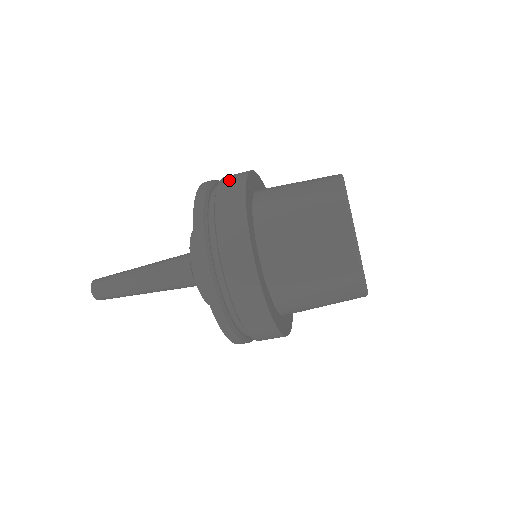
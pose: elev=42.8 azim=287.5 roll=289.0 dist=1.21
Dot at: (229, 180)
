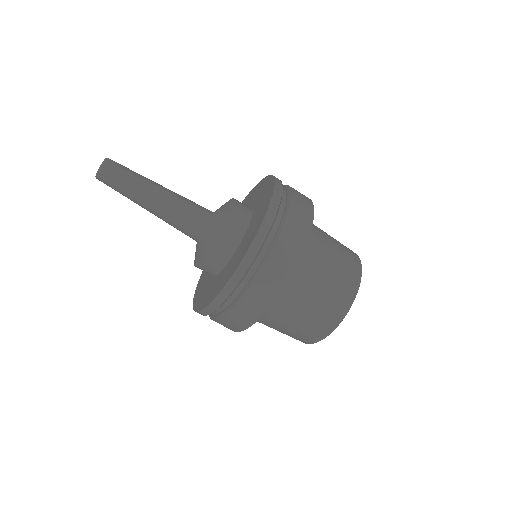
Dot at: (300, 208)
